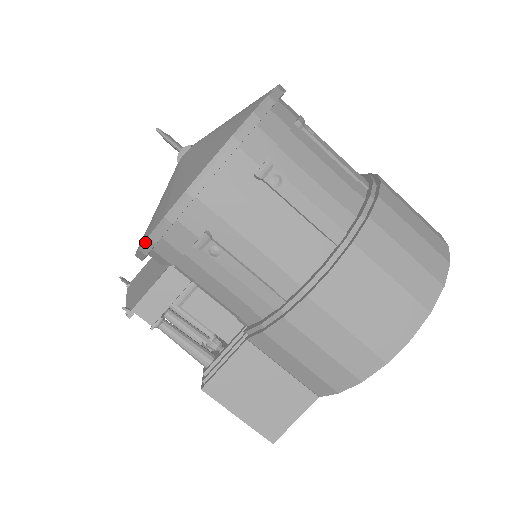
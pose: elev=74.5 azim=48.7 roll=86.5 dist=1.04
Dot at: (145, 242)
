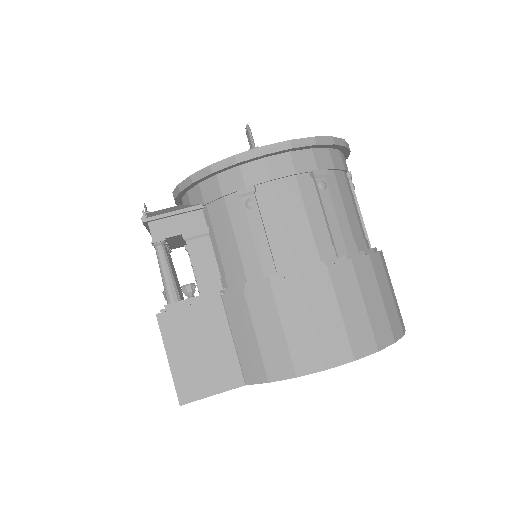
Dot at: (203, 169)
